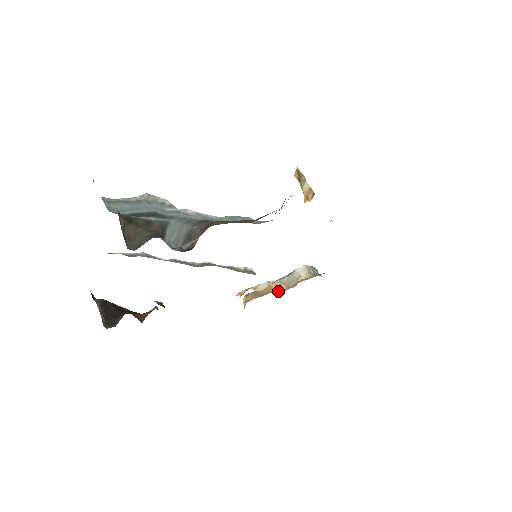
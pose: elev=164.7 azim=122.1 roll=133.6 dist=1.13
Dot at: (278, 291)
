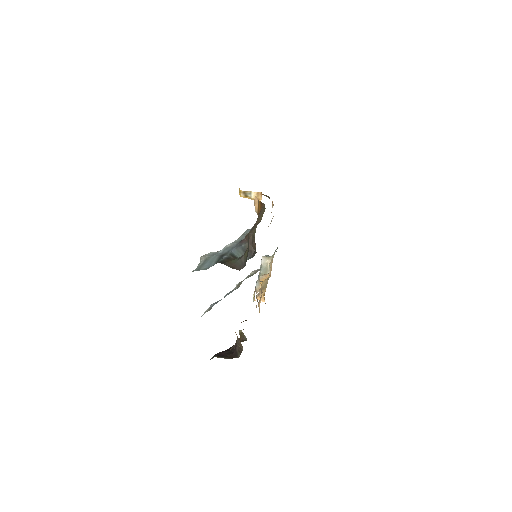
Dot at: occluded
